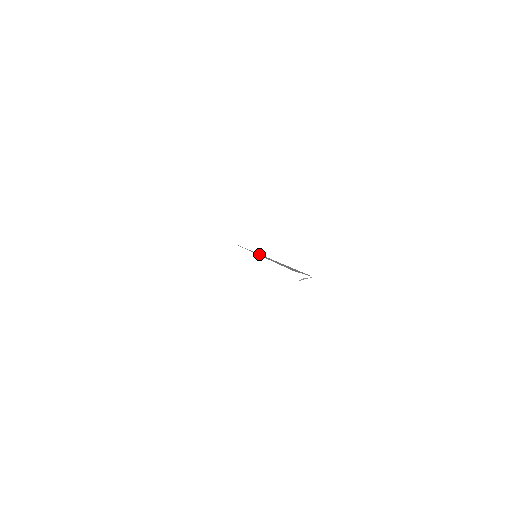
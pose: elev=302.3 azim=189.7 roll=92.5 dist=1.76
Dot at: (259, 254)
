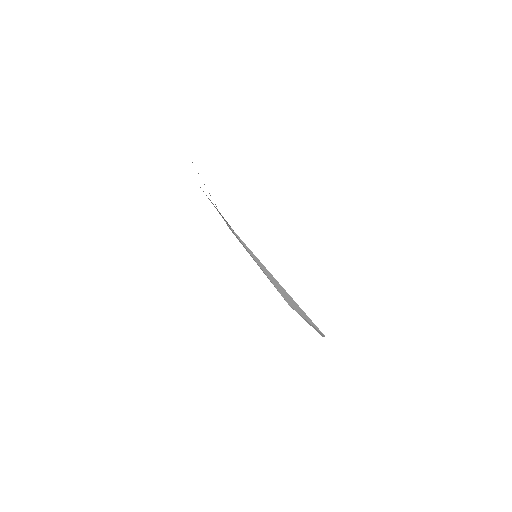
Dot at: occluded
